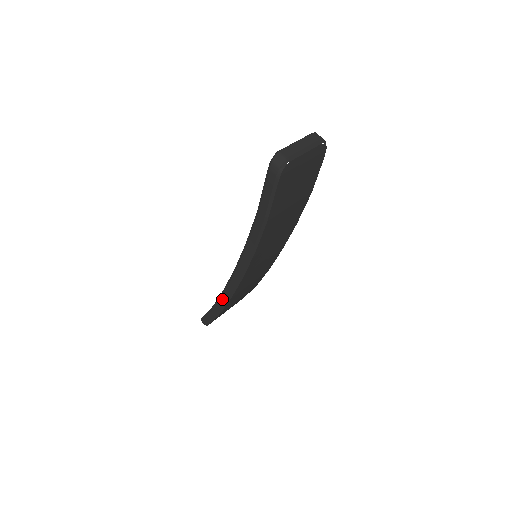
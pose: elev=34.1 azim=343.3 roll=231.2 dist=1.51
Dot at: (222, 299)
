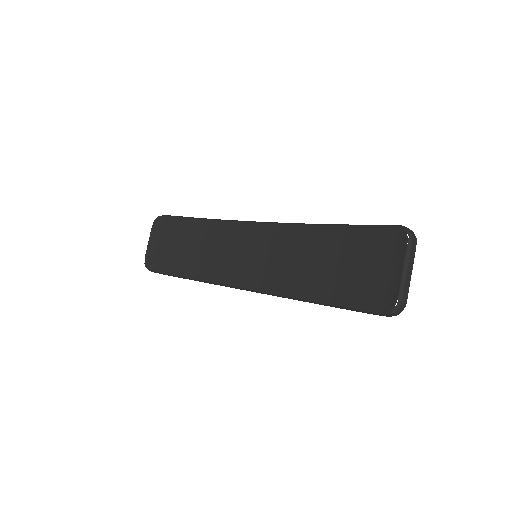
Dot at: occluded
